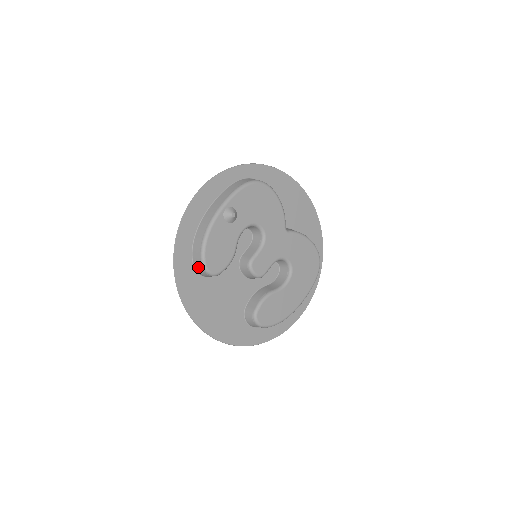
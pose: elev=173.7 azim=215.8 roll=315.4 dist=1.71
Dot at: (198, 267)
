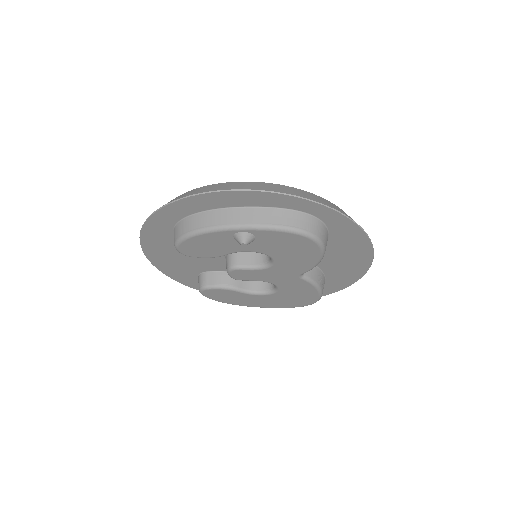
Dot at: (174, 235)
